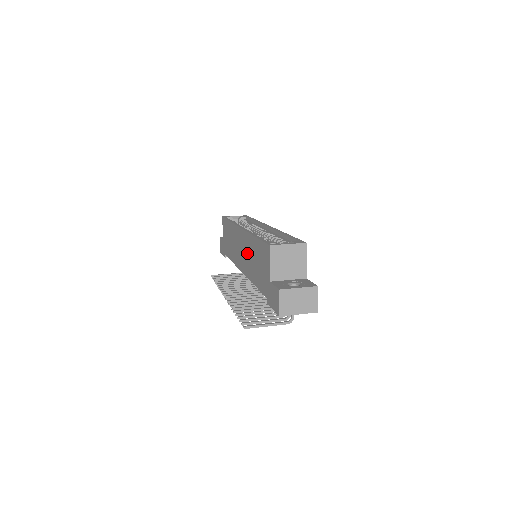
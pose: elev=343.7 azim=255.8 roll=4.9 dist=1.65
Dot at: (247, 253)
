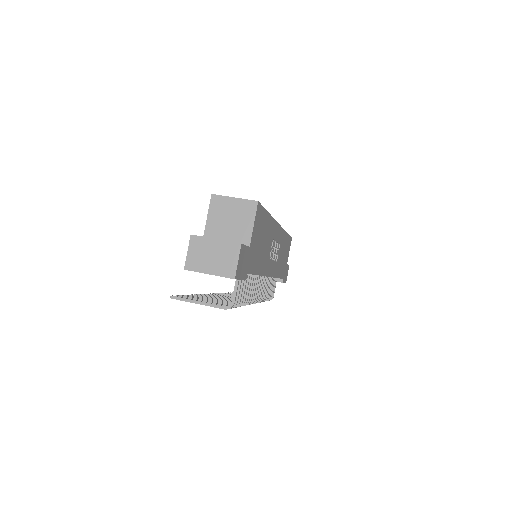
Dot at: occluded
